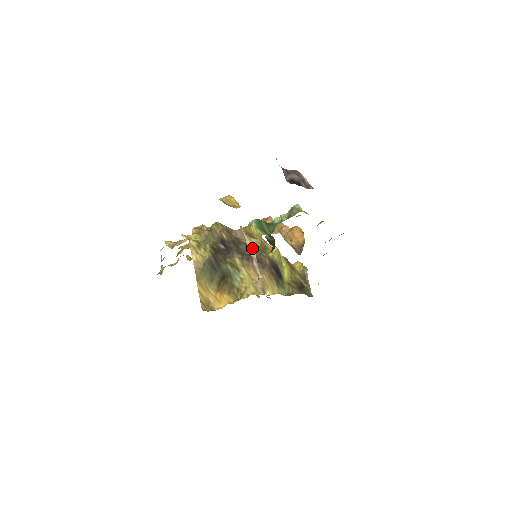
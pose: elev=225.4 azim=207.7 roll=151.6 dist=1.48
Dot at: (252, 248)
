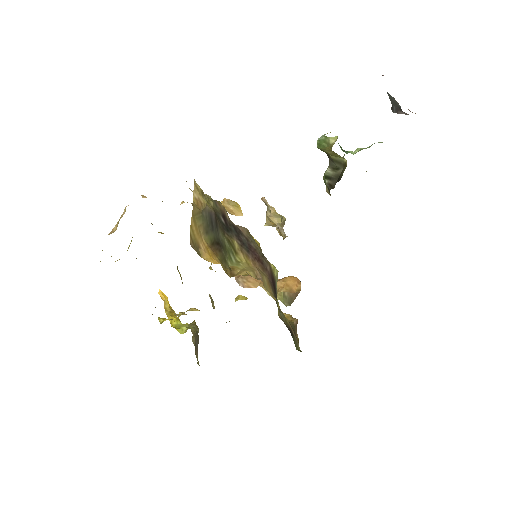
Dot at: (277, 214)
